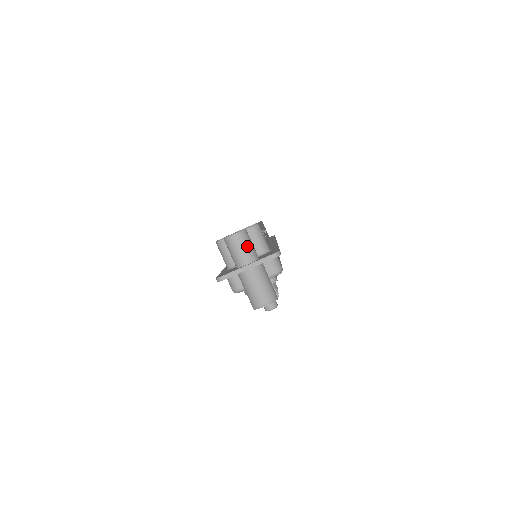
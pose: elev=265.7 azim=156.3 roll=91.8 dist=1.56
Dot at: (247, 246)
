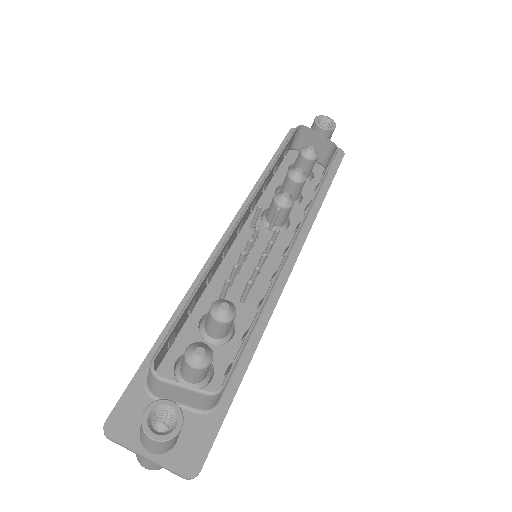
Dot at: (163, 447)
